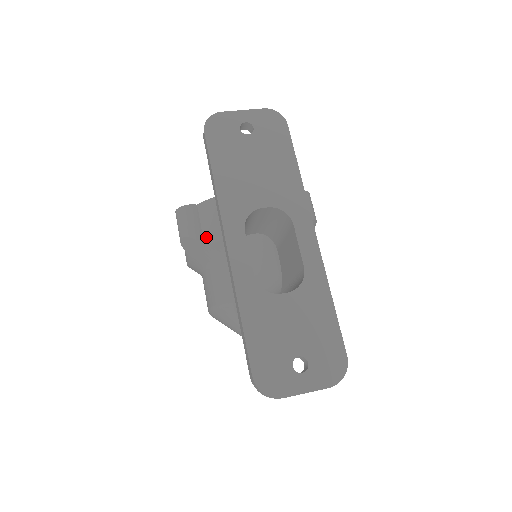
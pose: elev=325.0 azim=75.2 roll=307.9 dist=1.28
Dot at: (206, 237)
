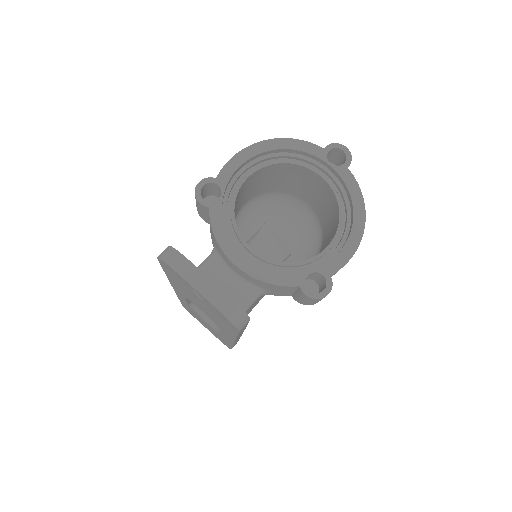
Dot at: occluded
